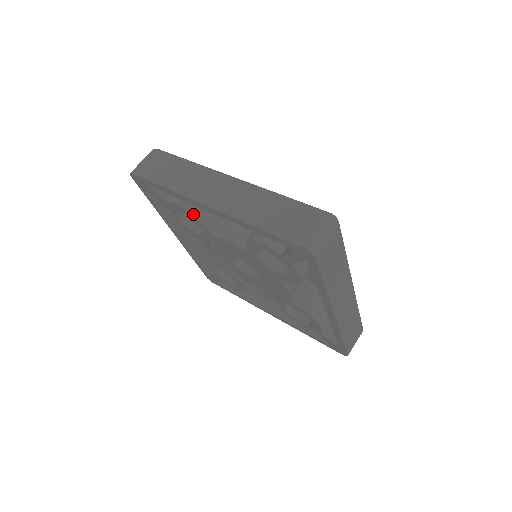
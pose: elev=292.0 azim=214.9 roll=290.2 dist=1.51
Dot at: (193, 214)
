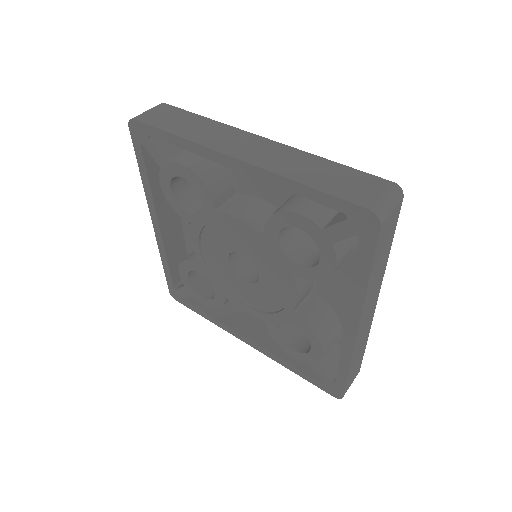
Dot at: (202, 179)
